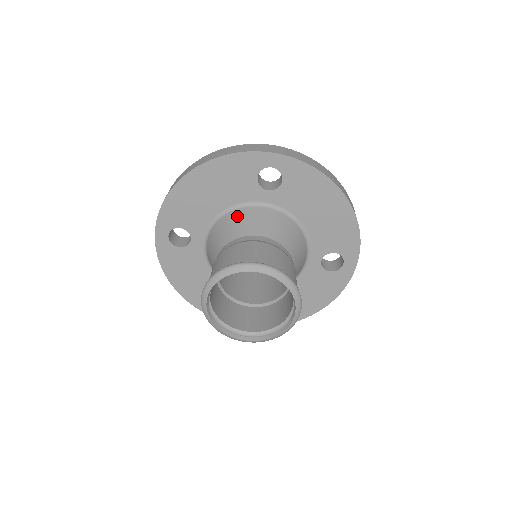
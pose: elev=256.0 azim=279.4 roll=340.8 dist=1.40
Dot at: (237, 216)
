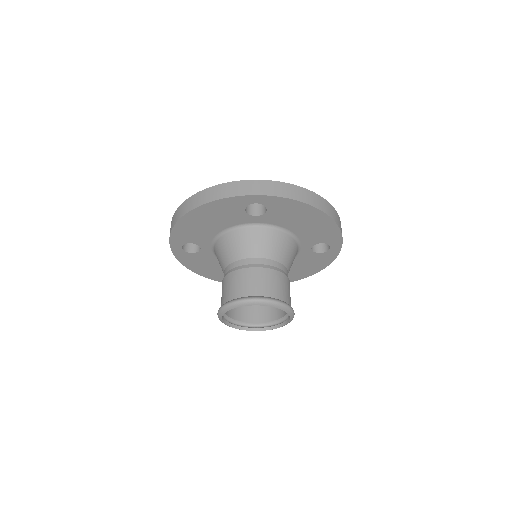
Dot at: (234, 238)
